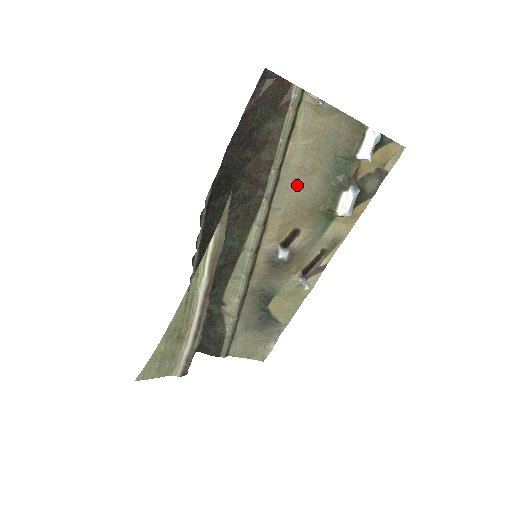
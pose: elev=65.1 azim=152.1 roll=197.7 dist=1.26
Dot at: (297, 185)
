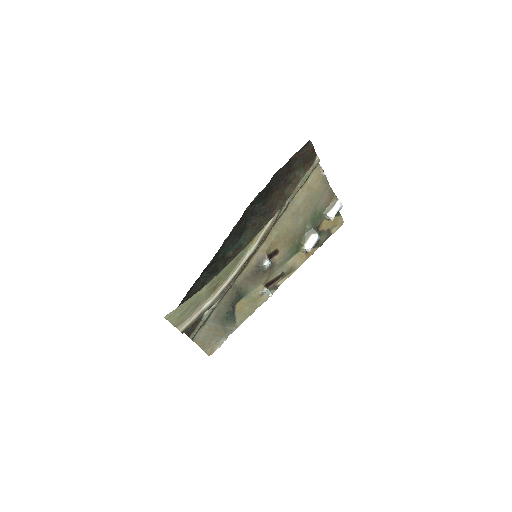
Dot at: (292, 218)
